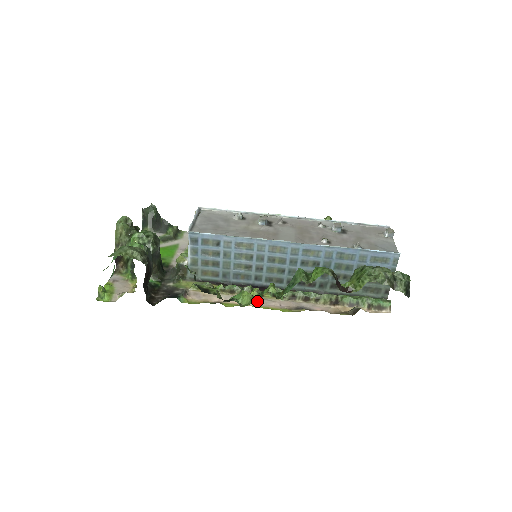
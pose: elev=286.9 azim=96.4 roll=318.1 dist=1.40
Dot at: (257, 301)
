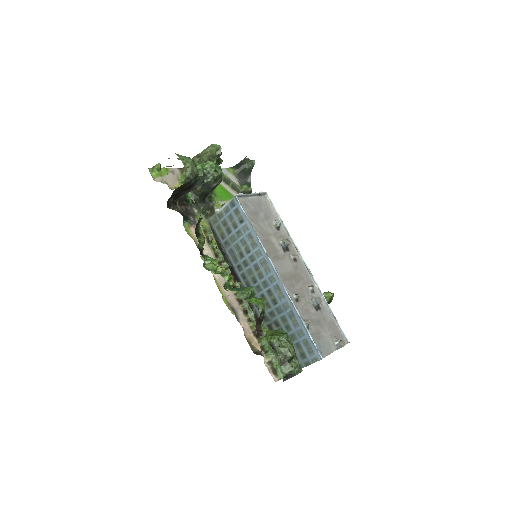
Dot at: (220, 277)
